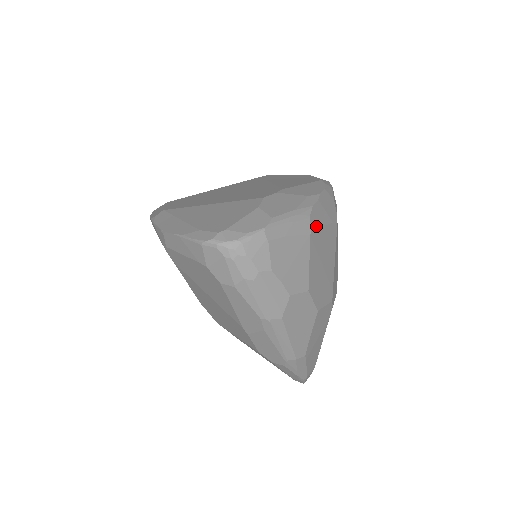
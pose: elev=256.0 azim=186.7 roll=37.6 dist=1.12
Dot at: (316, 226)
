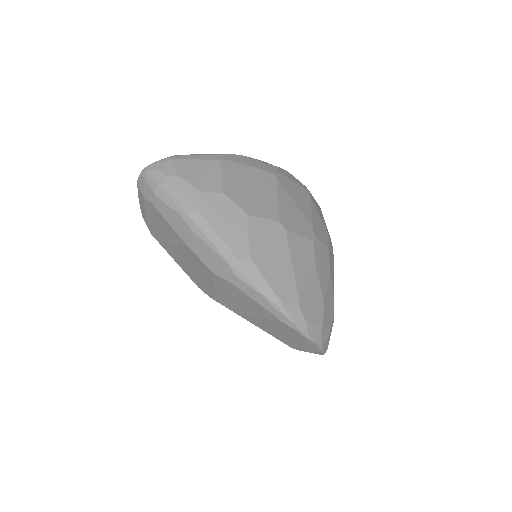
Dot at: (231, 161)
